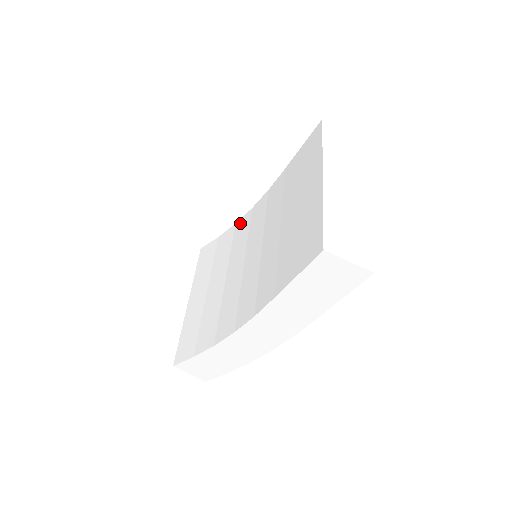
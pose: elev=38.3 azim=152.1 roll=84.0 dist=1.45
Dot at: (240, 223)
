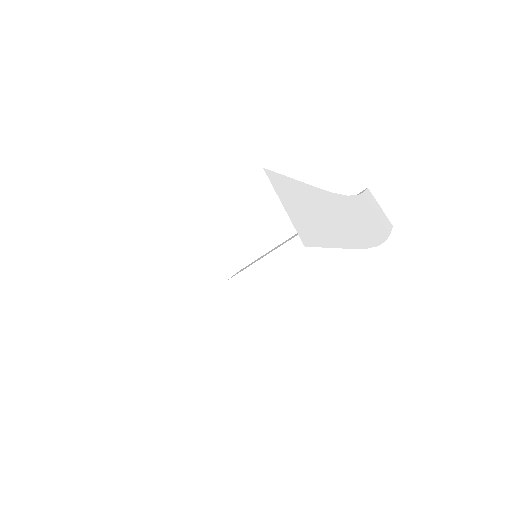
Dot at: occluded
